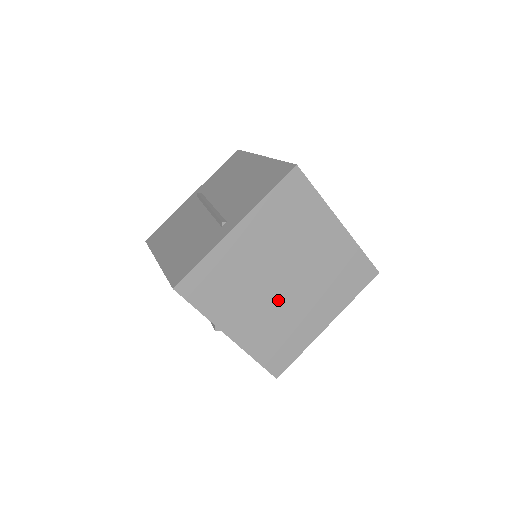
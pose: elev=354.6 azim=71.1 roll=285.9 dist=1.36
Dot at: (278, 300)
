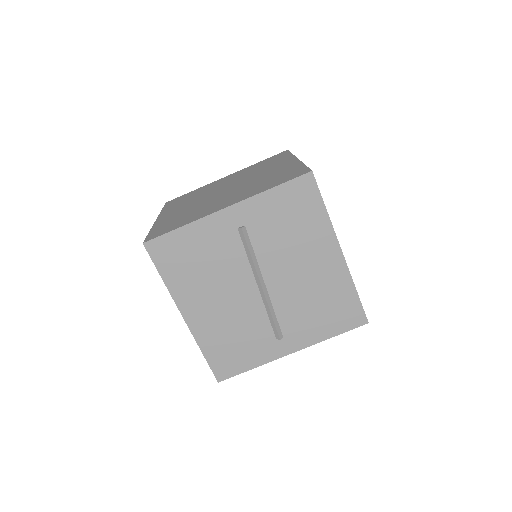
Dot at: occluded
